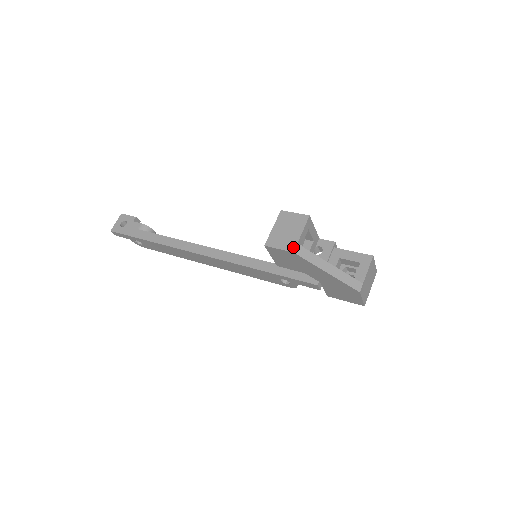
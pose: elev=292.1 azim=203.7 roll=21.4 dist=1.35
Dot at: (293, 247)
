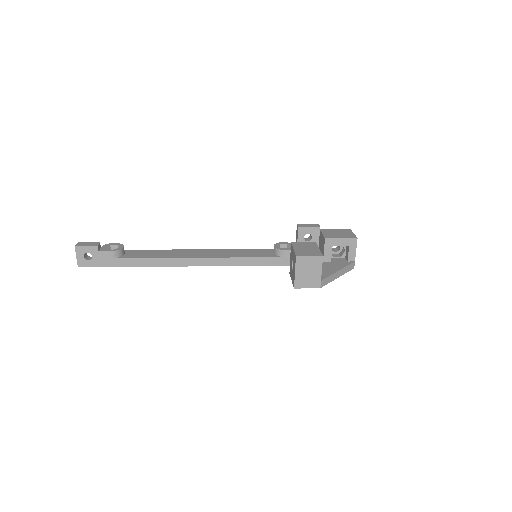
Dot at: (319, 285)
